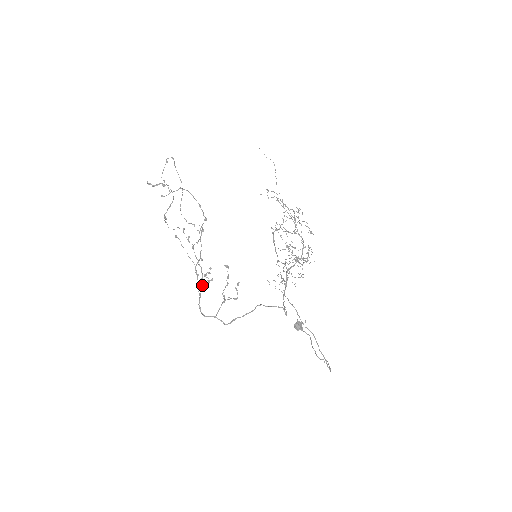
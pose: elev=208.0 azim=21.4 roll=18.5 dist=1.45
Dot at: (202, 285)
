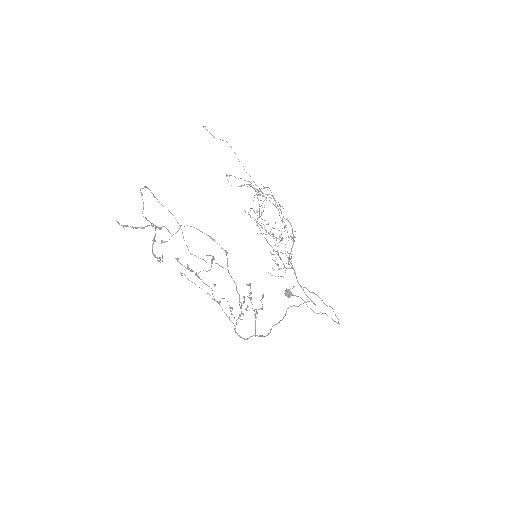
Dot at: (240, 316)
